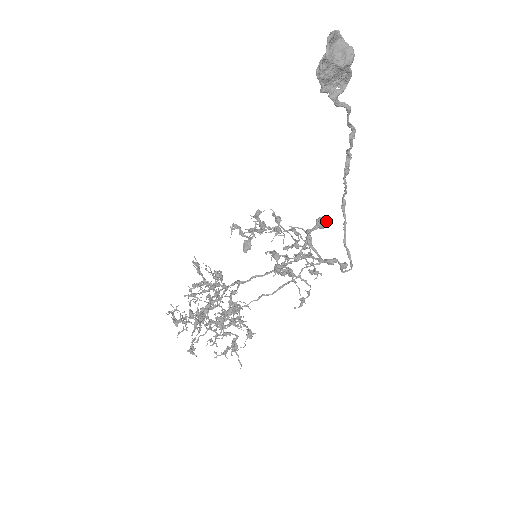
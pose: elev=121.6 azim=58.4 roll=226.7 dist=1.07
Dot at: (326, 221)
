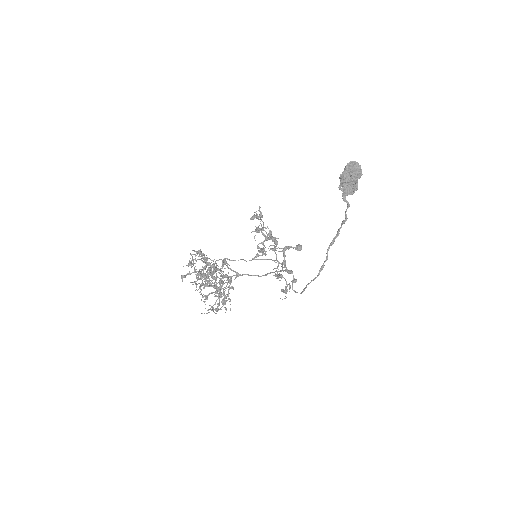
Dot at: (301, 247)
